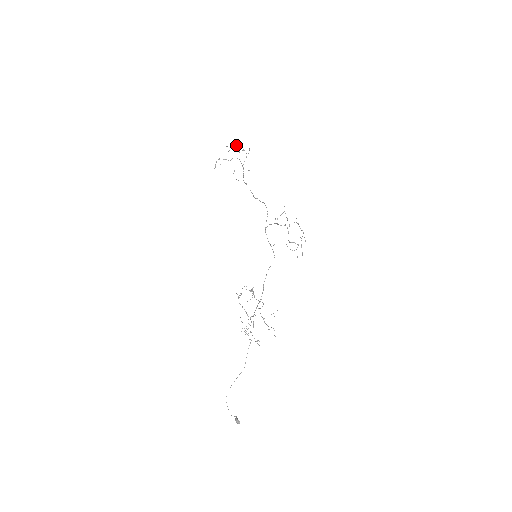
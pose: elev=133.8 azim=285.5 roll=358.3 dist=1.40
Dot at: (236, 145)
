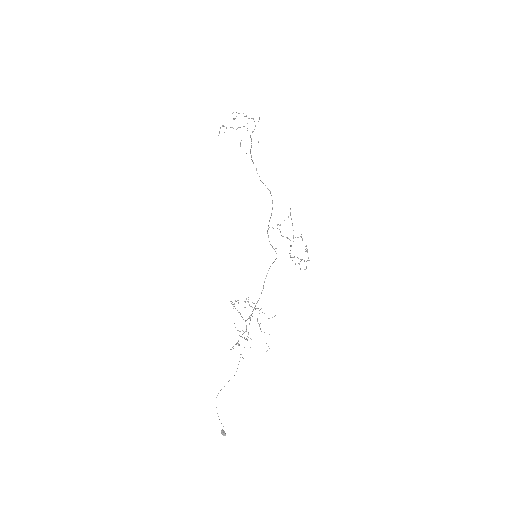
Dot at: (243, 113)
